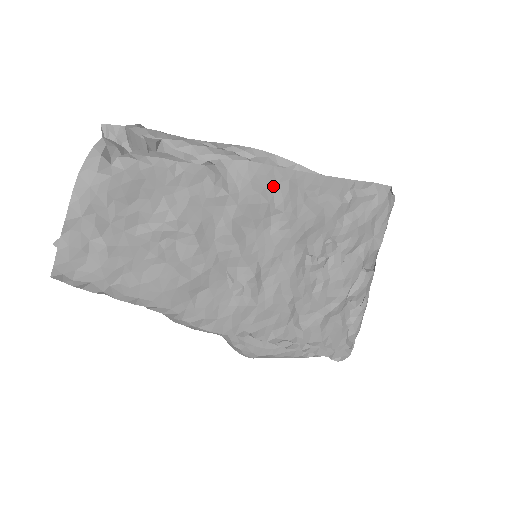
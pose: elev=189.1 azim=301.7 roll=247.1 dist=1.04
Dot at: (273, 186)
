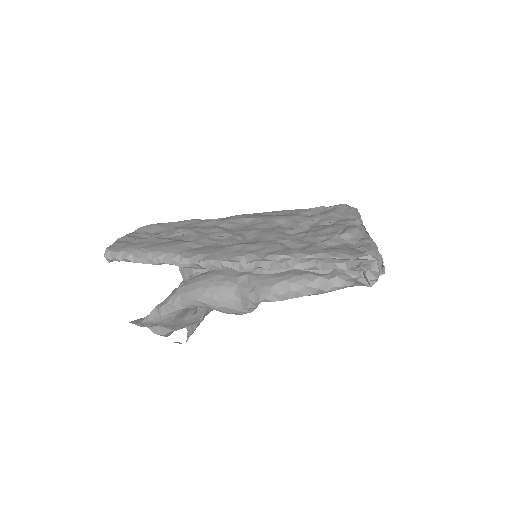
Dot at: (245, 217)
